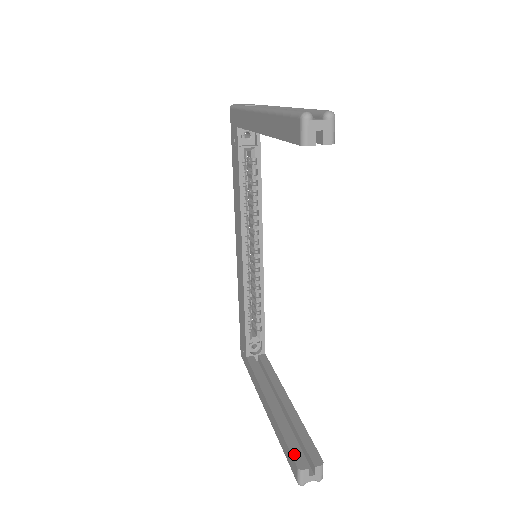
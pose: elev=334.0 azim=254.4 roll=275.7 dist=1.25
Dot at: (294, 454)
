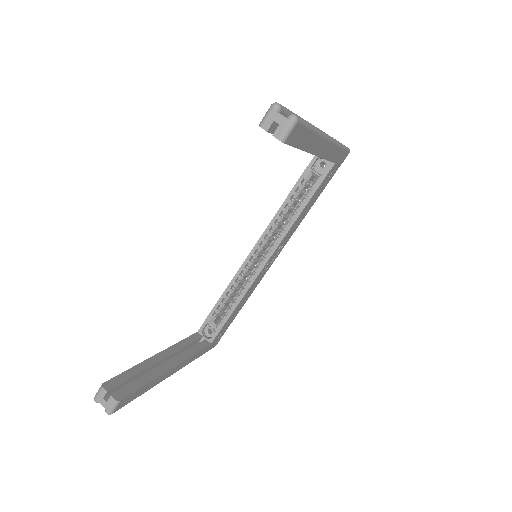
Dot at: (115, 379)
